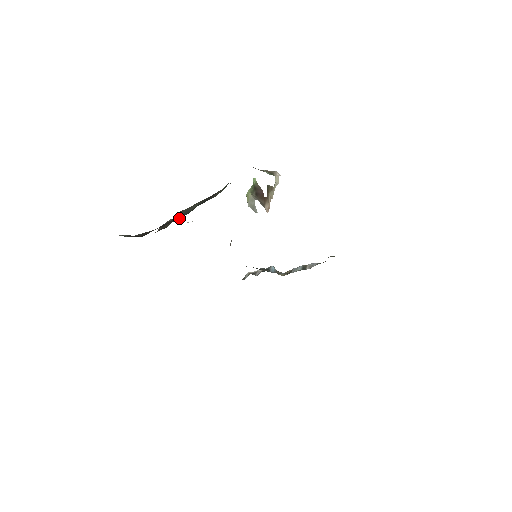
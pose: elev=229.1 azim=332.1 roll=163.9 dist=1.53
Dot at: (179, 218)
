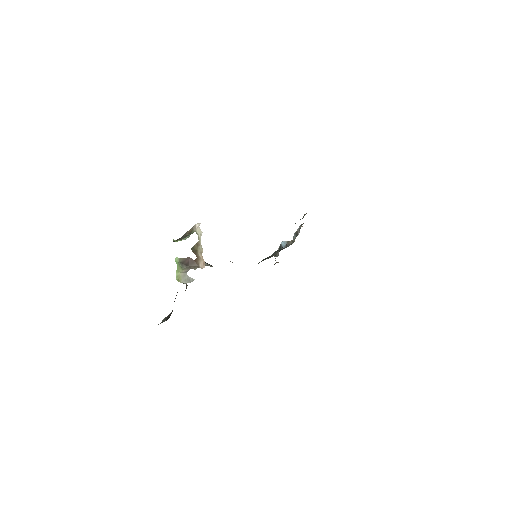
Dot at: occluded
